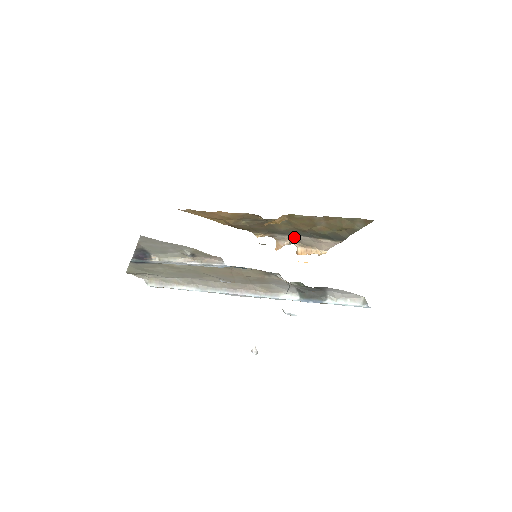
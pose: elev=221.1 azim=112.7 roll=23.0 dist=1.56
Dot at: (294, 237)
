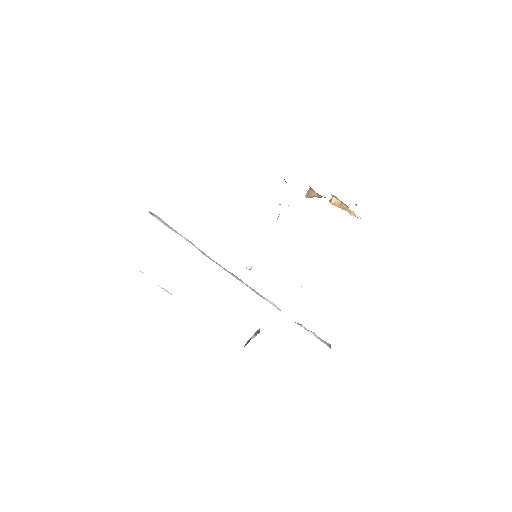
Dot at: occluded
